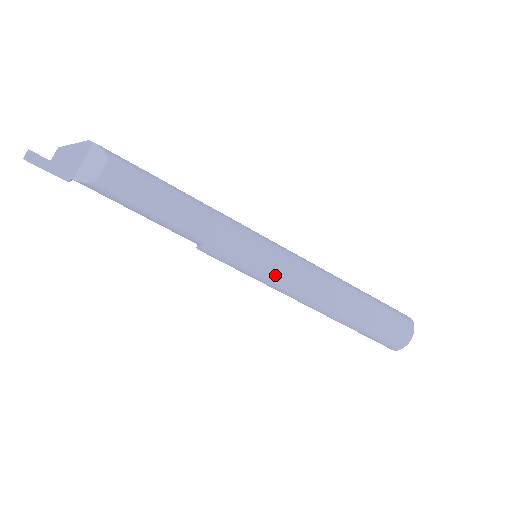
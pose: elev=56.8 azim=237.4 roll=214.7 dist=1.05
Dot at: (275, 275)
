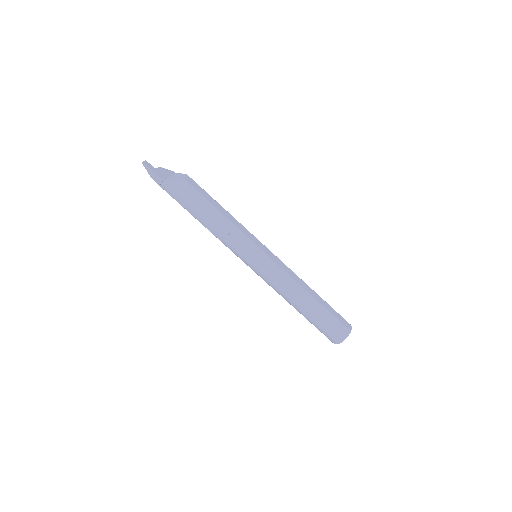
Dot at: (271, 260)
